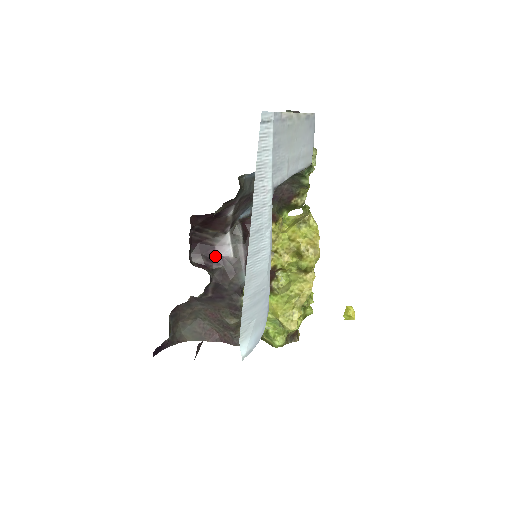
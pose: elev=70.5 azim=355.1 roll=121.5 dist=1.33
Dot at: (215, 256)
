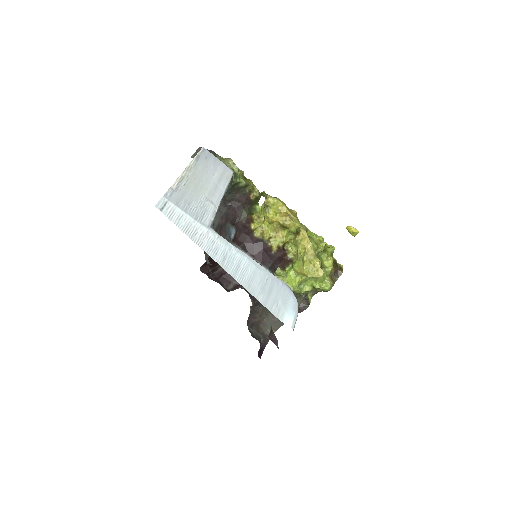
Dot at: occluded
